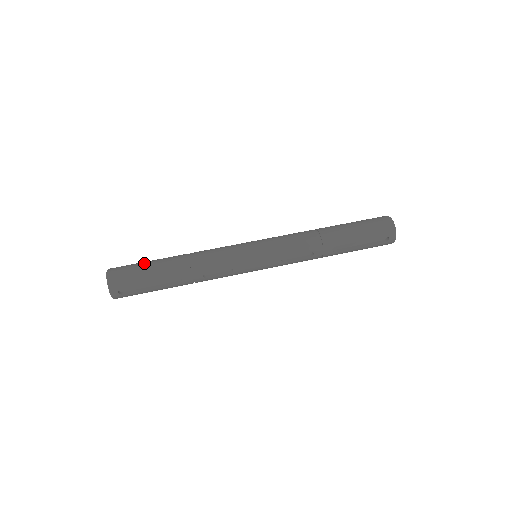
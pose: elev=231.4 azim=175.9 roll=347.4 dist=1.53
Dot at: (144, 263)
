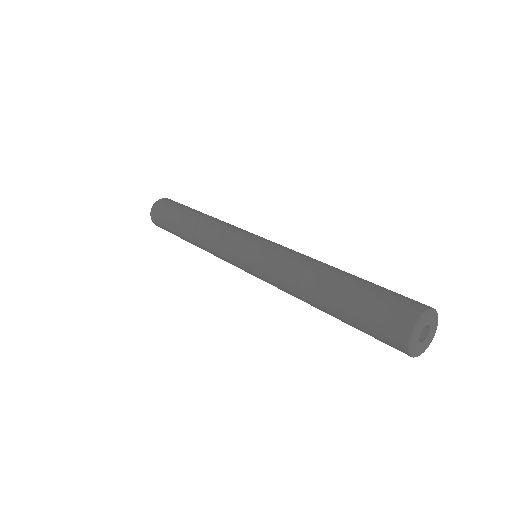
Dot at: (169, 218)
